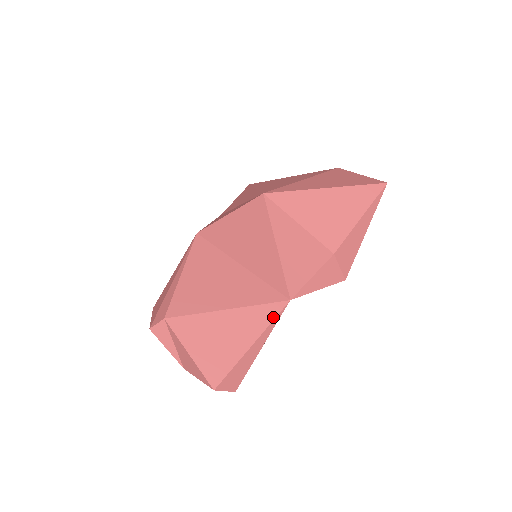
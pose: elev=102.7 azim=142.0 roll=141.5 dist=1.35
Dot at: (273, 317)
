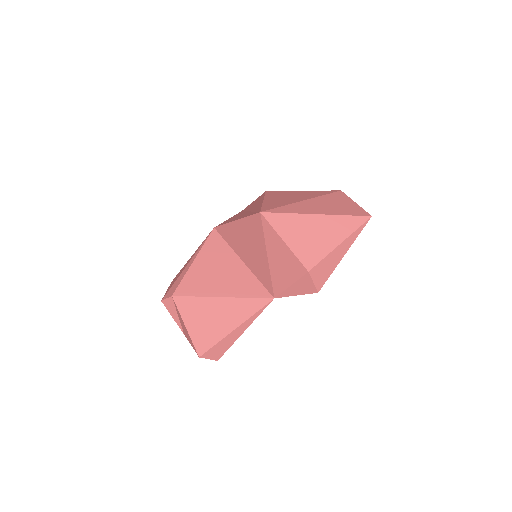
Dot at: (257, 310)
